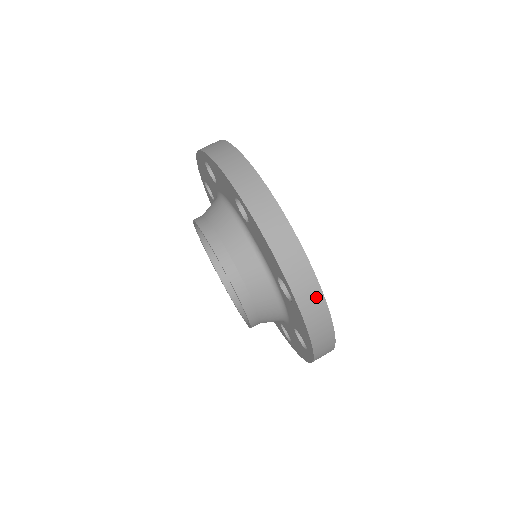
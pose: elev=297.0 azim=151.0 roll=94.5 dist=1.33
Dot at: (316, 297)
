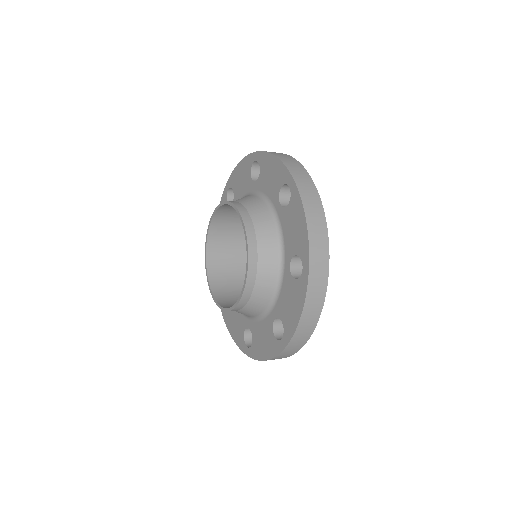
Dot at: (295, 350)
